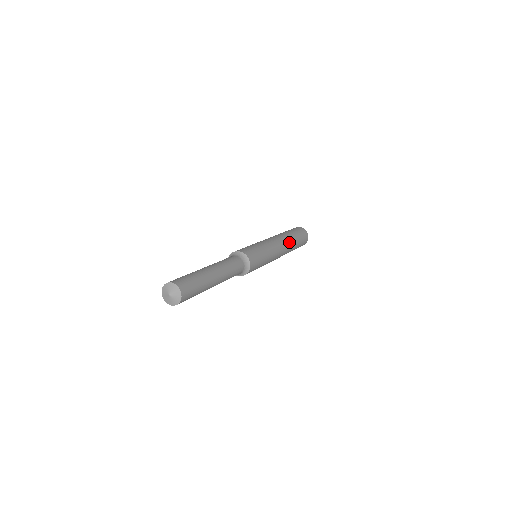
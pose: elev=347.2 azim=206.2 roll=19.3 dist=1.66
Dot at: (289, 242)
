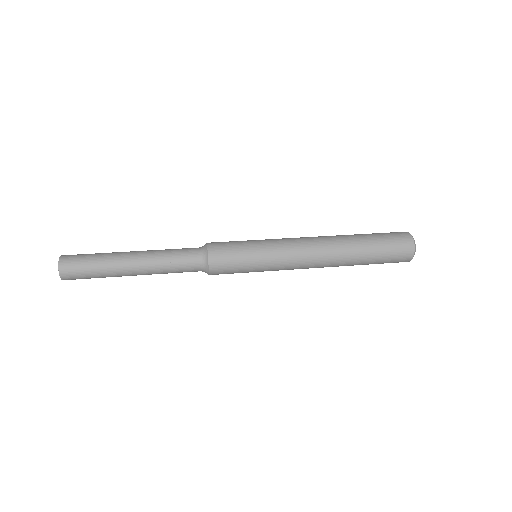
Dot at: (338, 244)
